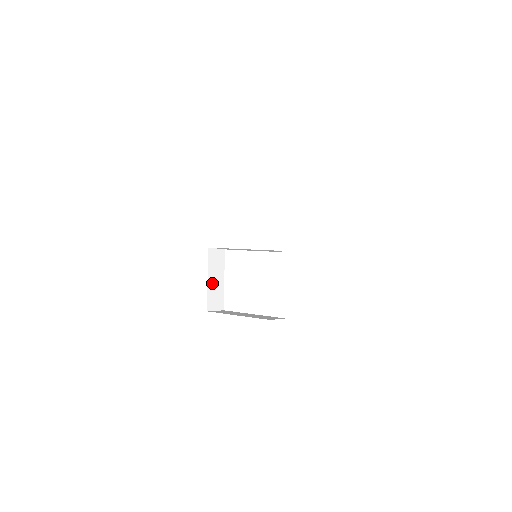
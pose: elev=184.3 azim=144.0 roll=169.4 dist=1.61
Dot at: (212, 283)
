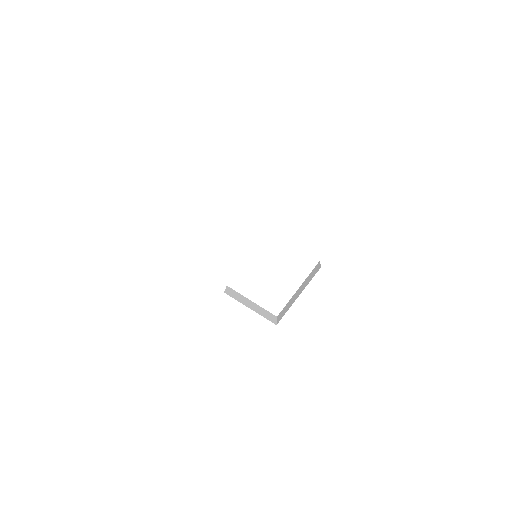
Dot at: (253, 309)
